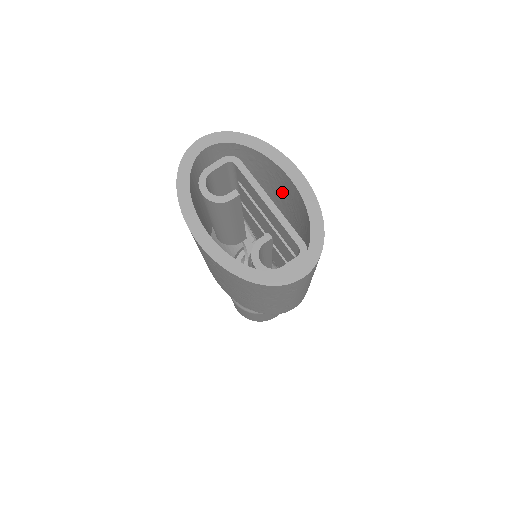
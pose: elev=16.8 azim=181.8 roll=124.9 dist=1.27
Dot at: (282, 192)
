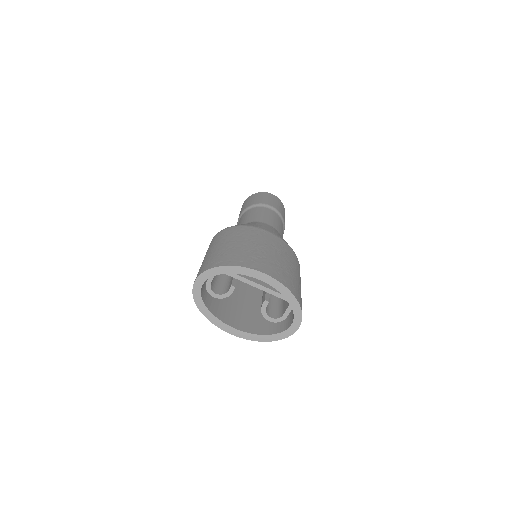
Dot at: occluded
